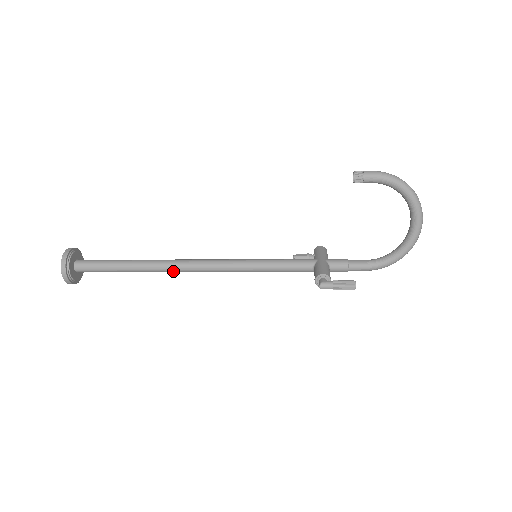
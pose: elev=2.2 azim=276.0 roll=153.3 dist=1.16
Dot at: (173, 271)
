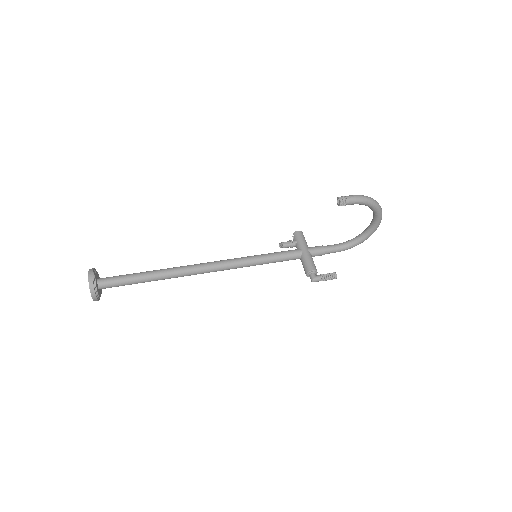
Dot at: occluded
